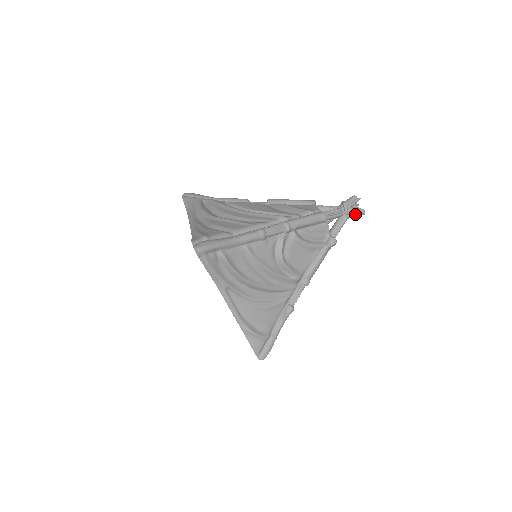
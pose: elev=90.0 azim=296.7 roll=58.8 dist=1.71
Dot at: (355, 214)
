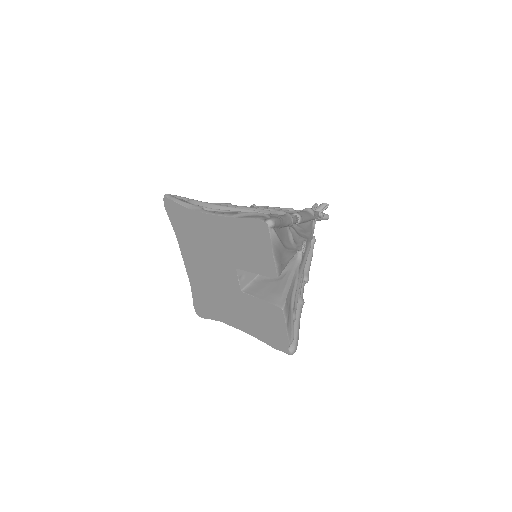
Dot at: (320, 207)
